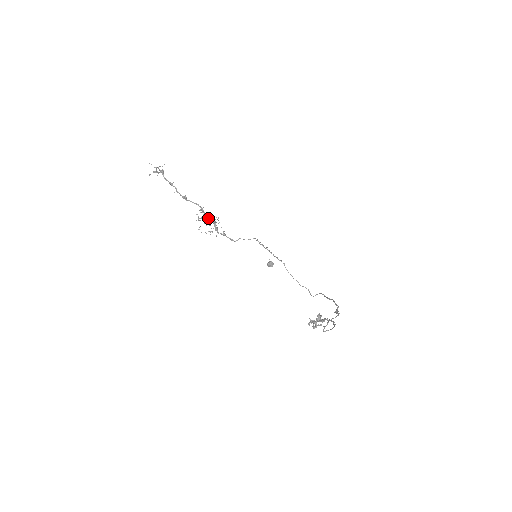
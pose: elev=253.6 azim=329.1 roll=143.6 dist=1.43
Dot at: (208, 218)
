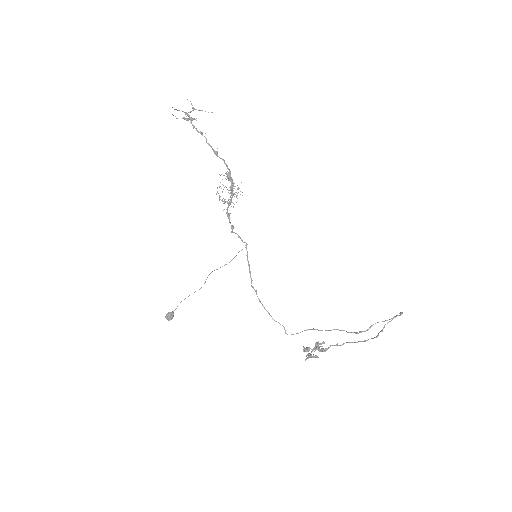
Dot at: (231, 186)
